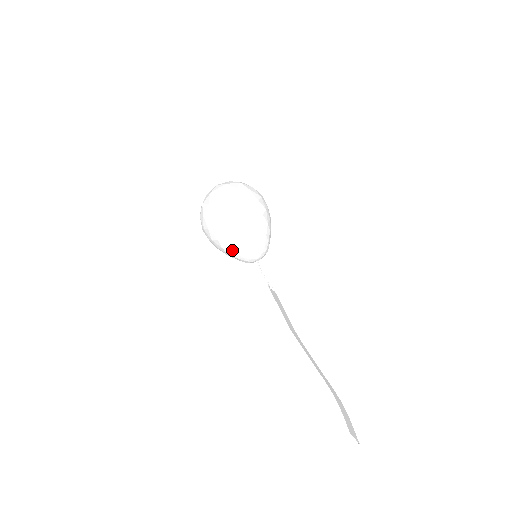
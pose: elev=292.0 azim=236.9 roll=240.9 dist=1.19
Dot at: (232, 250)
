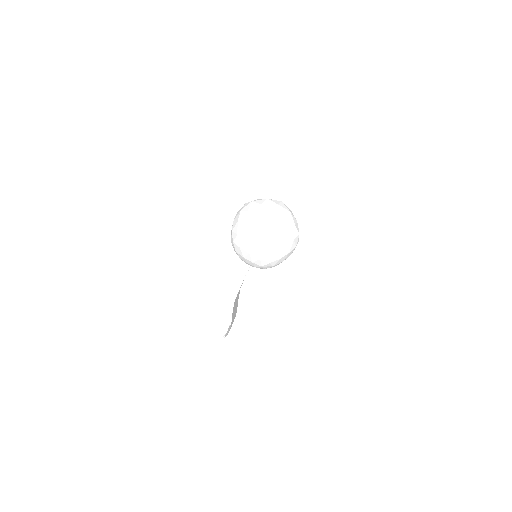
Dot at: occluded
